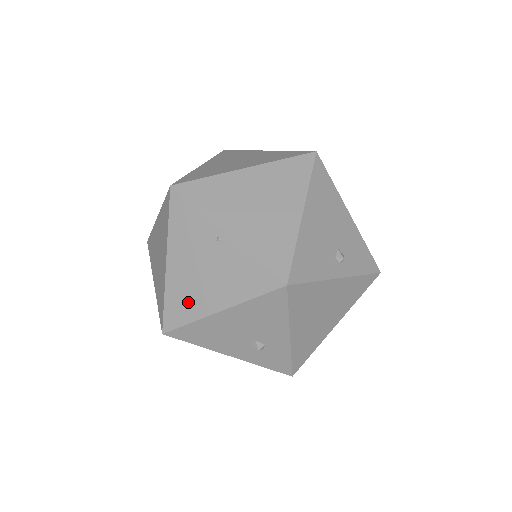
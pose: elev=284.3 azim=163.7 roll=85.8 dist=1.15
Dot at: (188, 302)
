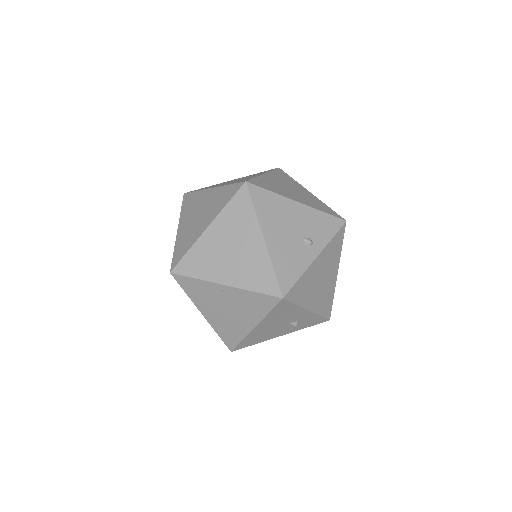
Dot at: (232, 330)
